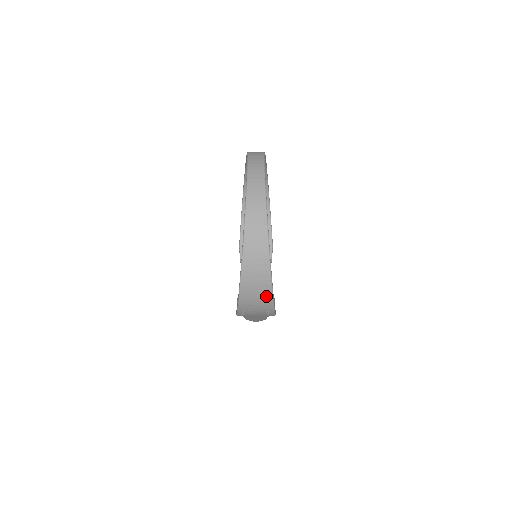
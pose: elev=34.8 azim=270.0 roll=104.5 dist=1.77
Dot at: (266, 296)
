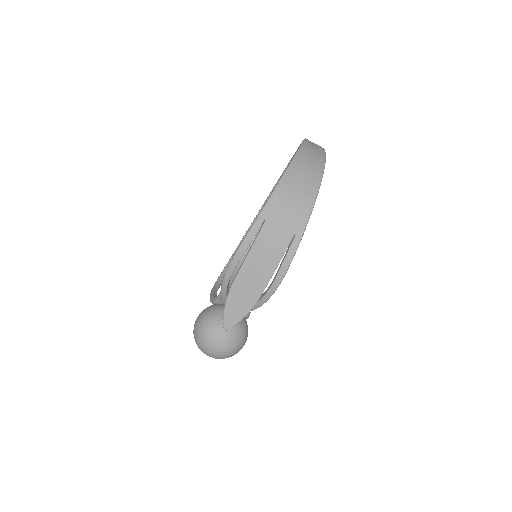
Dot at: (306, 202)
